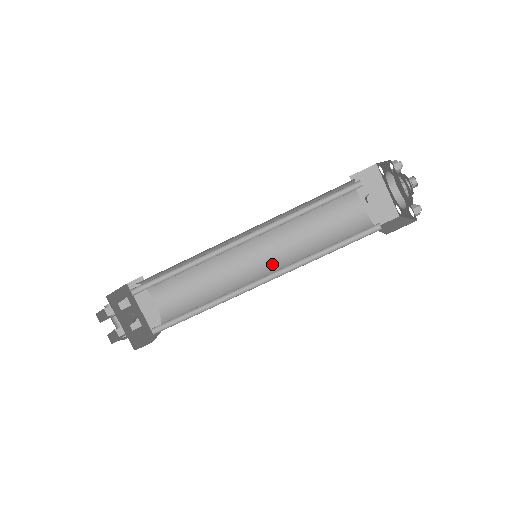
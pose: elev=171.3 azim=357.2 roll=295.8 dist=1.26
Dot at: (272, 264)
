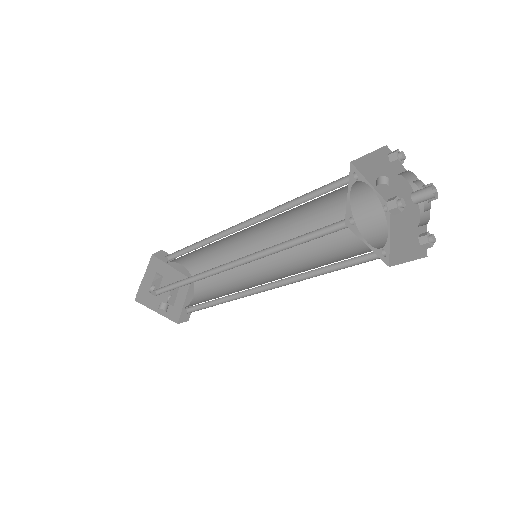
Dot at: occluded
